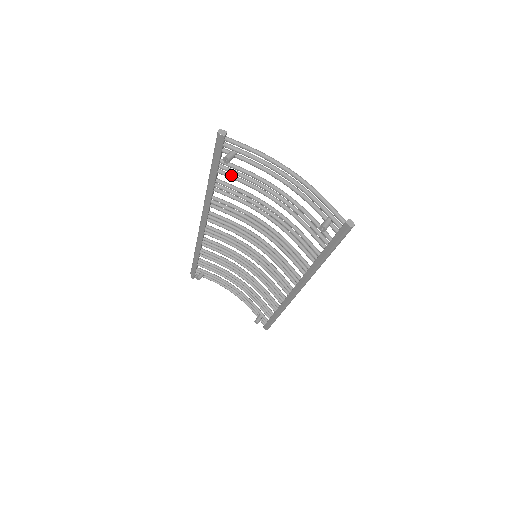
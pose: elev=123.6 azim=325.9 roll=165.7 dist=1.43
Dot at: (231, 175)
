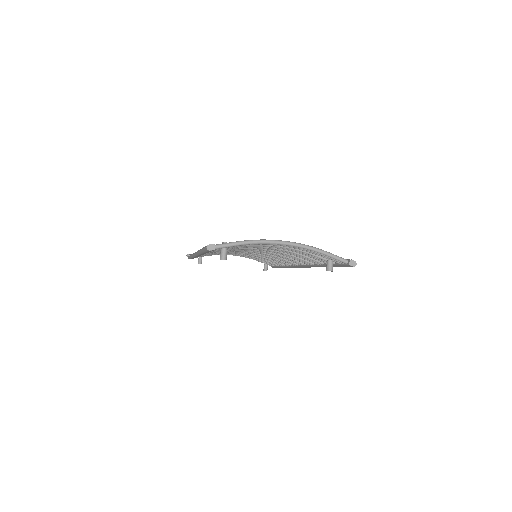
Dot at: occluded
